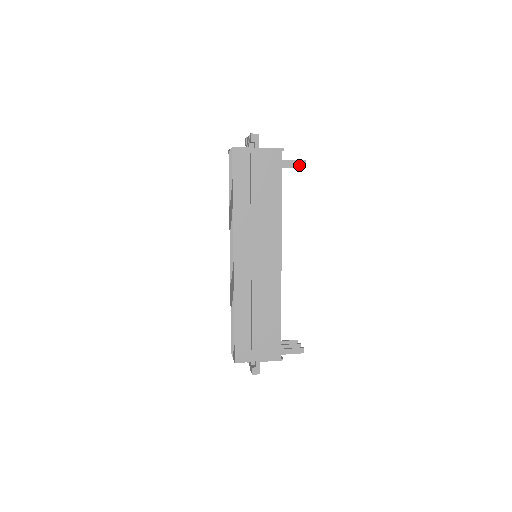
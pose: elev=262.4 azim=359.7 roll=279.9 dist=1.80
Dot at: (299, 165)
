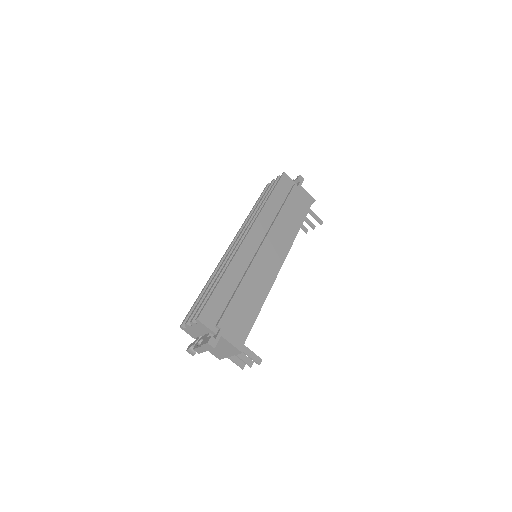
Dot at: (318, 221)
